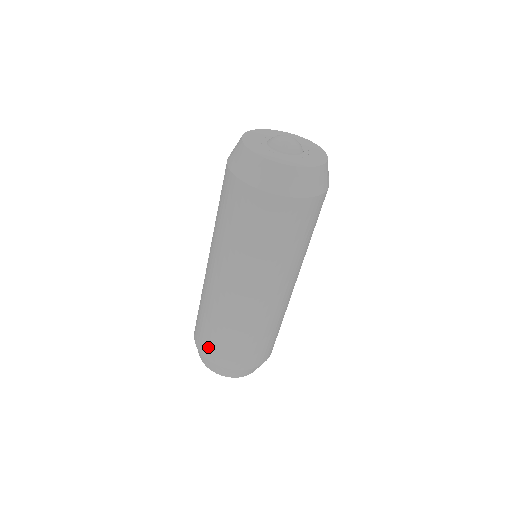
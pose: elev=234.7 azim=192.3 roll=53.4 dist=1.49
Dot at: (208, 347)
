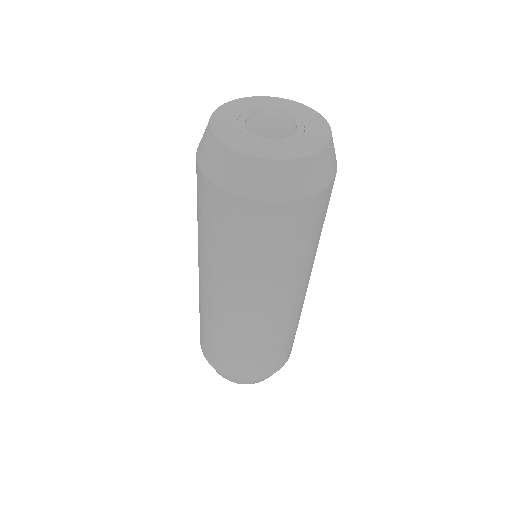
Dot at: (257, 371)
